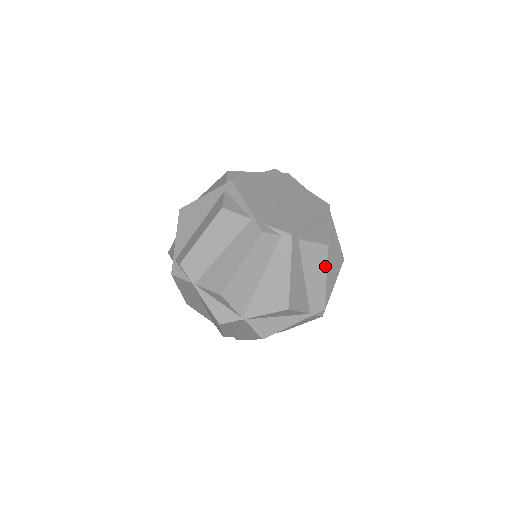
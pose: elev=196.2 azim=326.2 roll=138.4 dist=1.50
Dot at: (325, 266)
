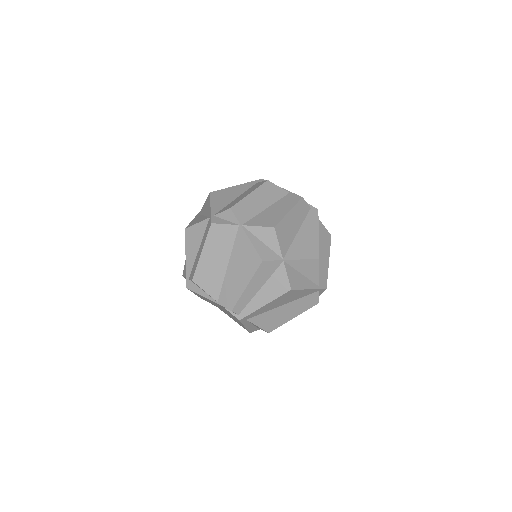
Dot at: (329, 251)
